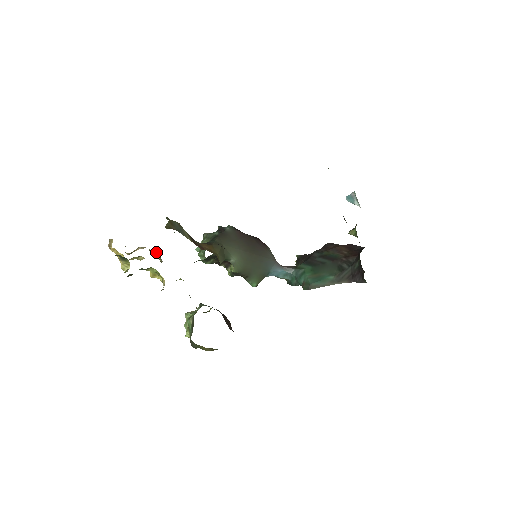
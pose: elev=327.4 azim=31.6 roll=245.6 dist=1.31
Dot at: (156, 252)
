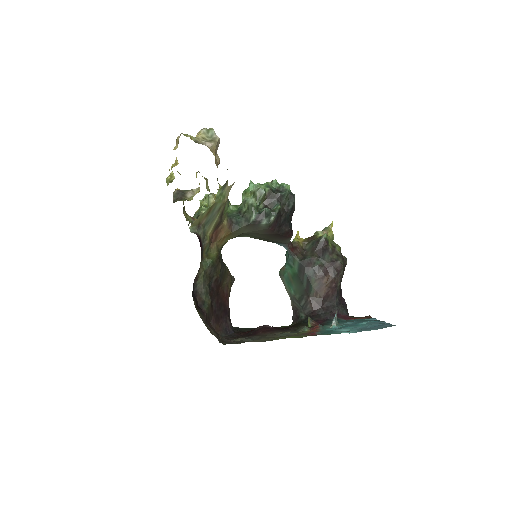
Dot at: occluded
